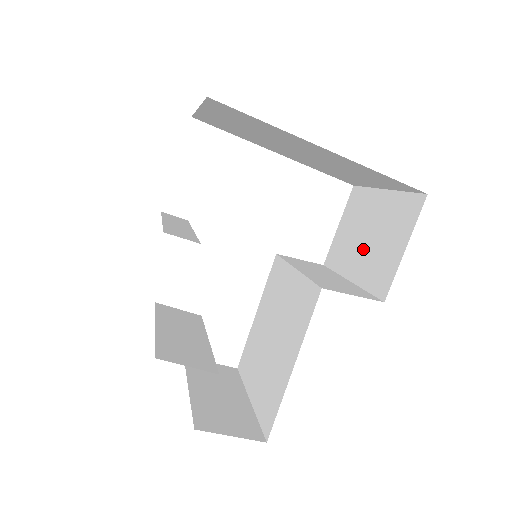
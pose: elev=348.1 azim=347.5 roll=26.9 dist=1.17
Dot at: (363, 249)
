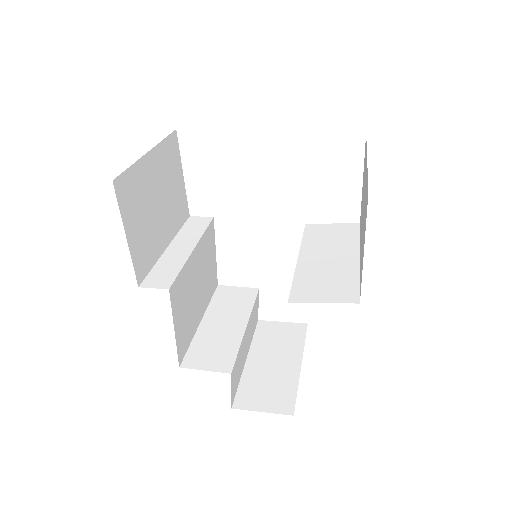
Dot at: (362, 226)
